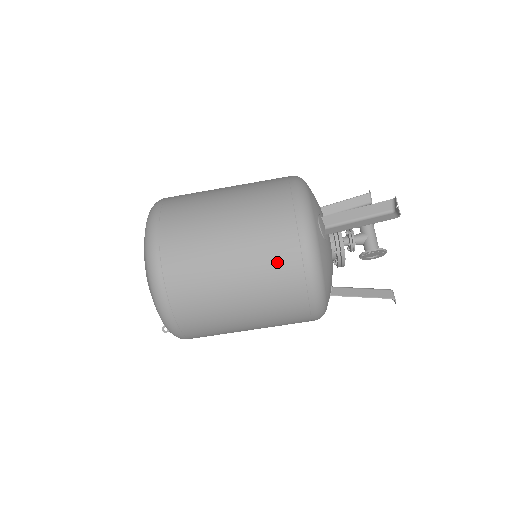
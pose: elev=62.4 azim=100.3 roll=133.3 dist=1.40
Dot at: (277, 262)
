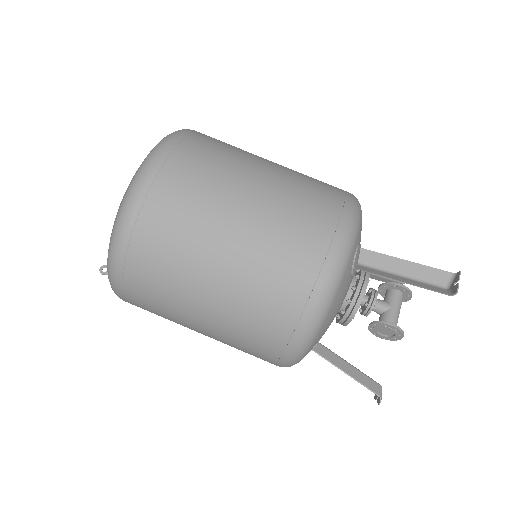
Dot at: (288, 259)
